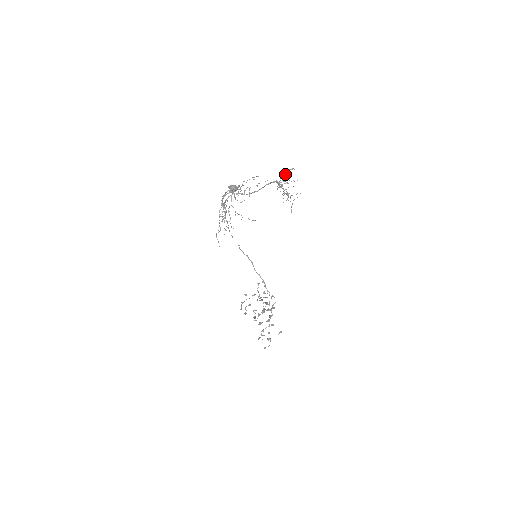
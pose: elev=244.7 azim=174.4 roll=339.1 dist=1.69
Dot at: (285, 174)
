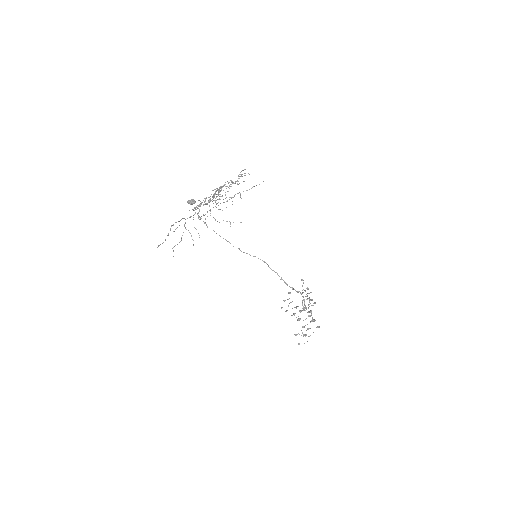
Dot at: occluded
